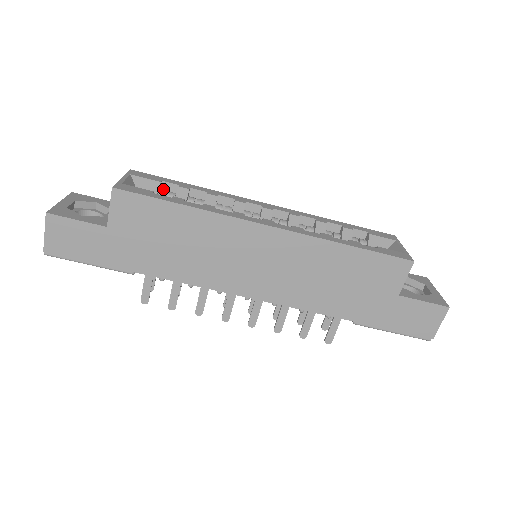
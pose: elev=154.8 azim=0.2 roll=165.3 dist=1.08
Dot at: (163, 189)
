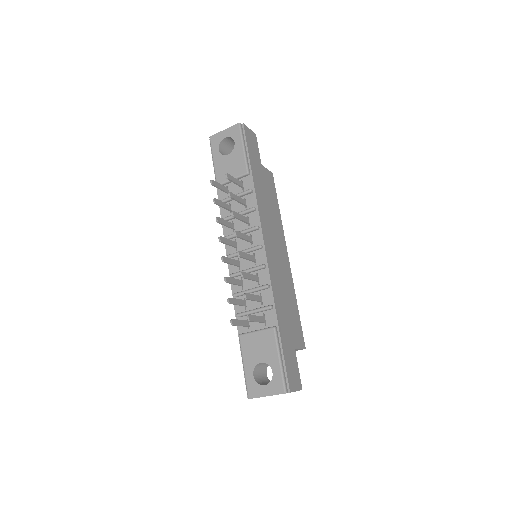
Dot at: occluded
